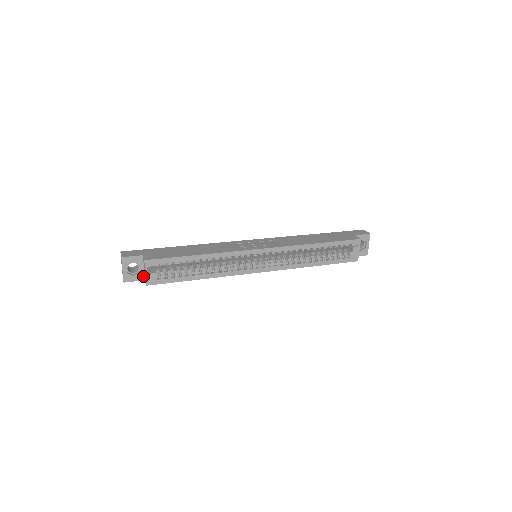
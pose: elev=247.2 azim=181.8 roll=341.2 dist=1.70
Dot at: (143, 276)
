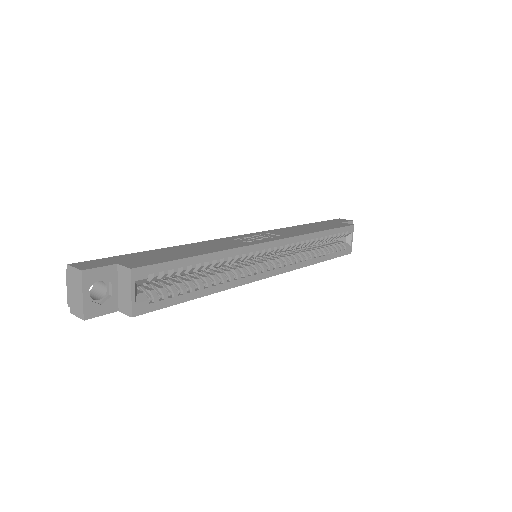
Dot at: (116, 304)
